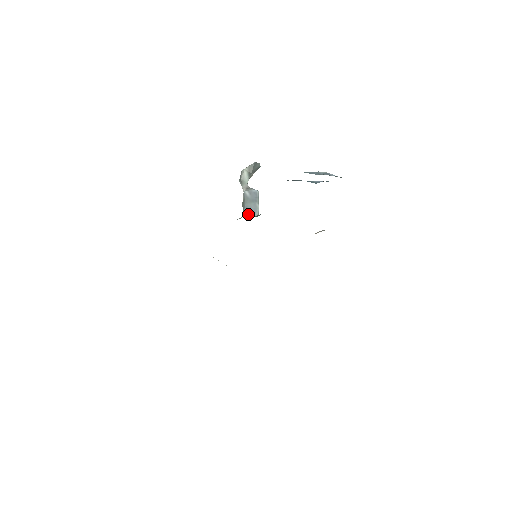
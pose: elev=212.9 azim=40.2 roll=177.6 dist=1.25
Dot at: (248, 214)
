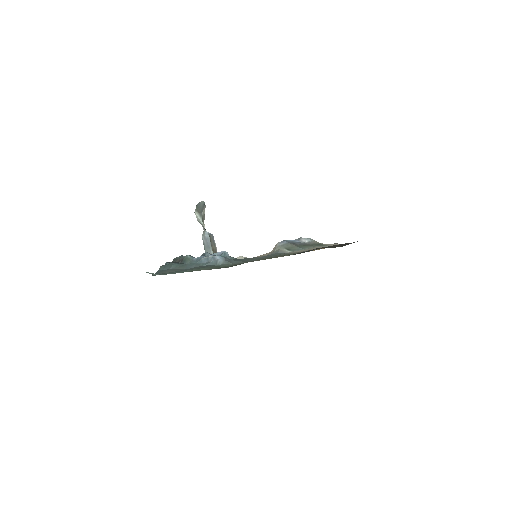
Dot at: occluded
